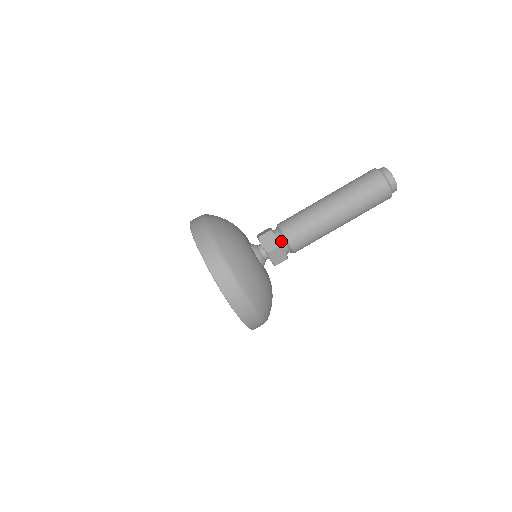
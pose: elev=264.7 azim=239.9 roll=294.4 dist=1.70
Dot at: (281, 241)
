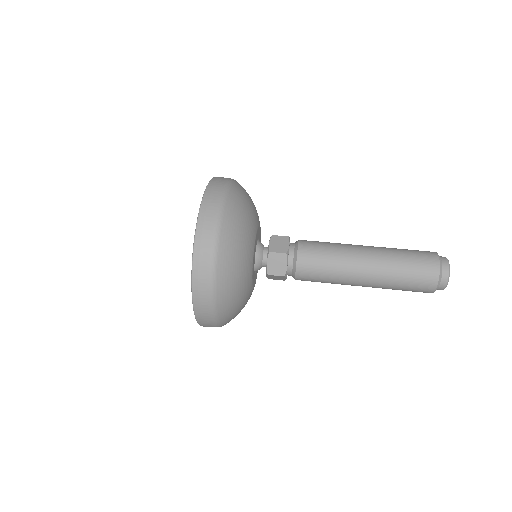
Dot at: (292, 243)
